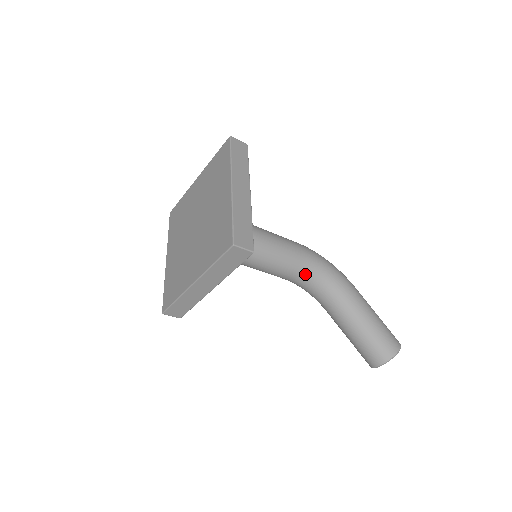
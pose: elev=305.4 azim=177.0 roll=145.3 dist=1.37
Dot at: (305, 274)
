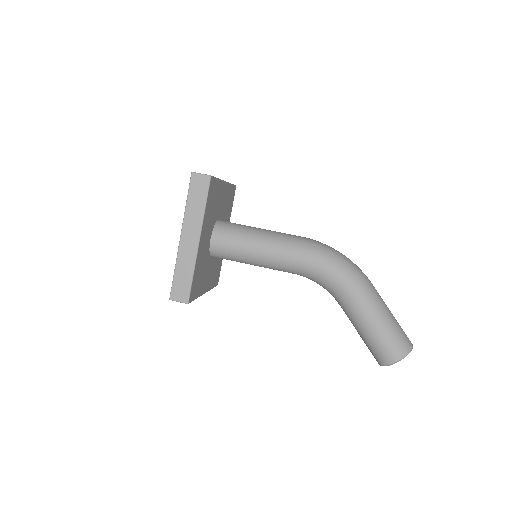
Dot at: (303, 275)
